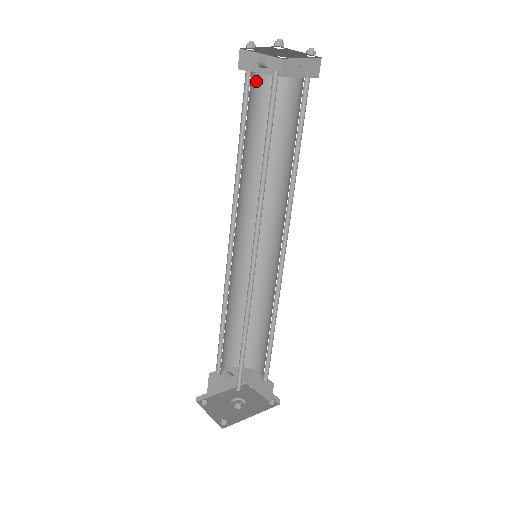
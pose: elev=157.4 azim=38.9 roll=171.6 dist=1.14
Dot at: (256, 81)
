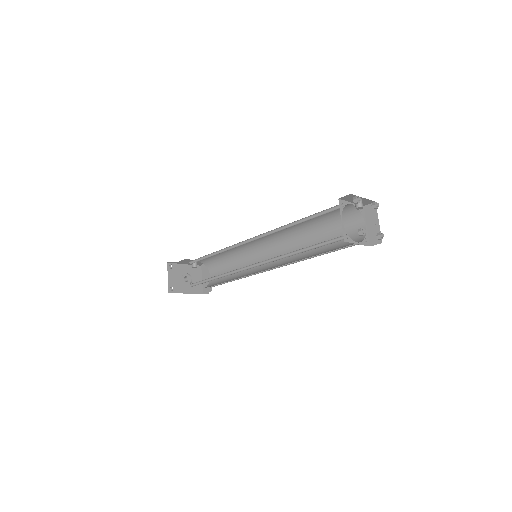
Dot at: occluded
